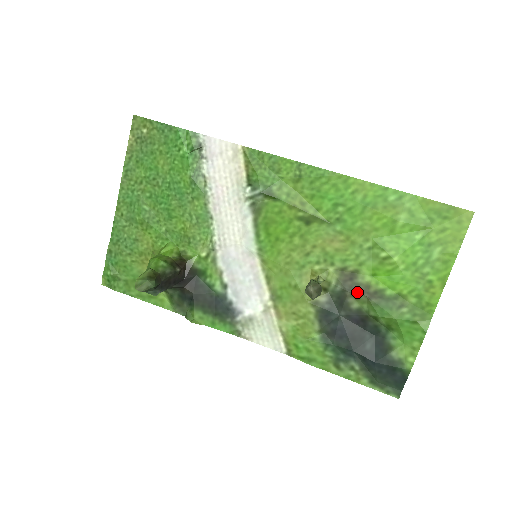
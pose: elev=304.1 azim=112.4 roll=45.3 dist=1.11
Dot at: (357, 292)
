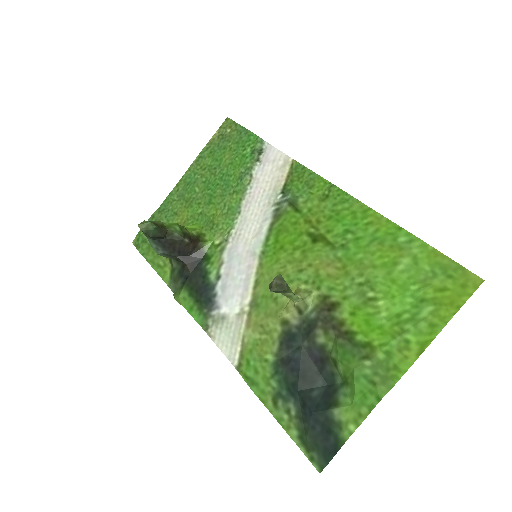
Dot at: (329, 325)
